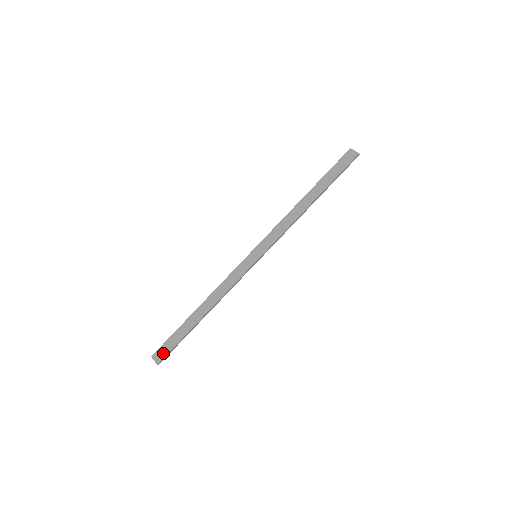
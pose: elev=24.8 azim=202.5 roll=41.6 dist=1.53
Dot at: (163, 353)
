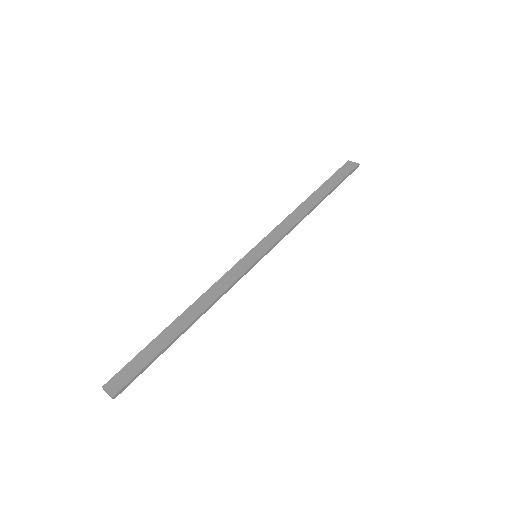
Dot at: (123, 379)
